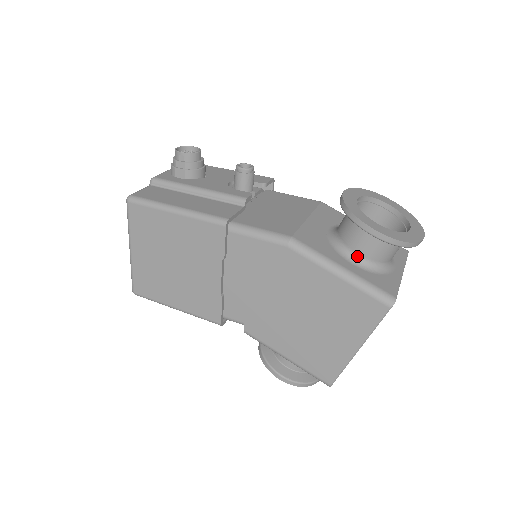
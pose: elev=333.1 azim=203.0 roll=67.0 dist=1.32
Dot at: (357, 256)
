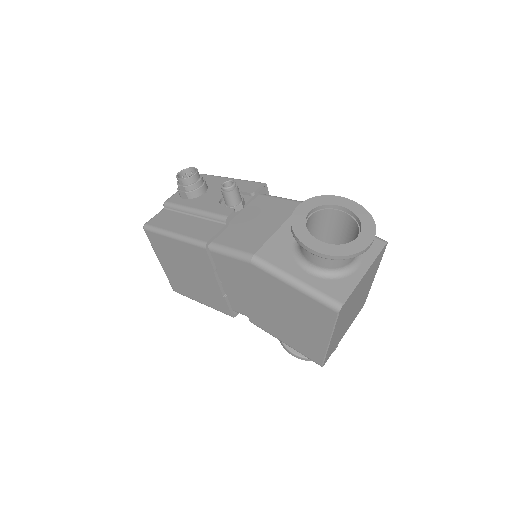
Dot at: (313, 265)
